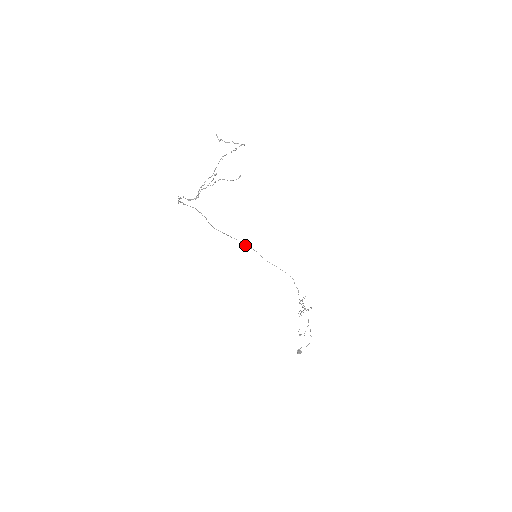
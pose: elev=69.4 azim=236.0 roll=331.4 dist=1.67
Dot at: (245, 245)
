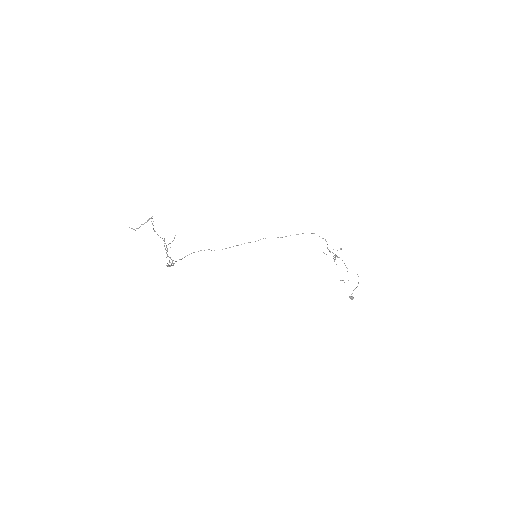
Dot at: occluded
